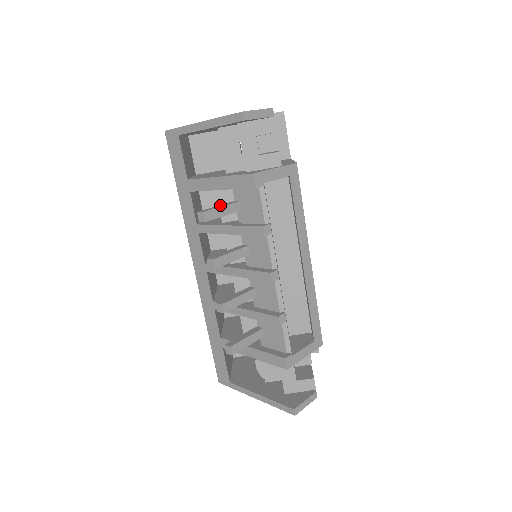
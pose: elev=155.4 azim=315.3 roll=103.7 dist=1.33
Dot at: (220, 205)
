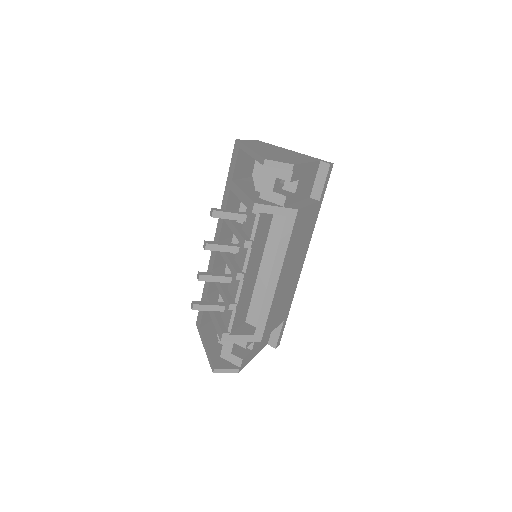
Dot at: (232, 211)
